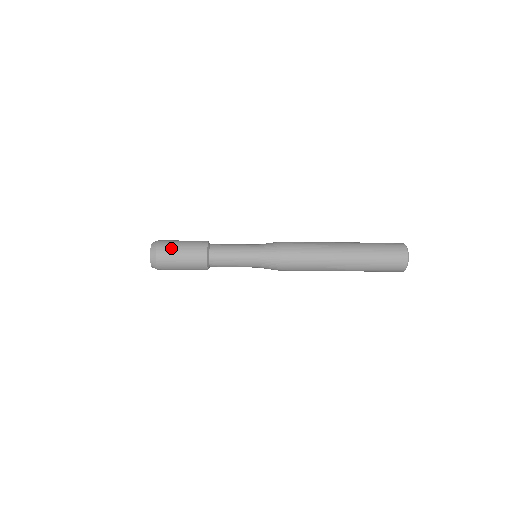
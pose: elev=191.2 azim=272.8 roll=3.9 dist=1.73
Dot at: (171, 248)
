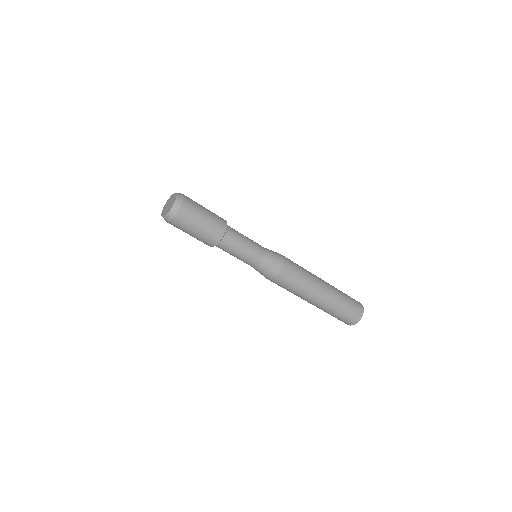
Dot at: (197, 207)
